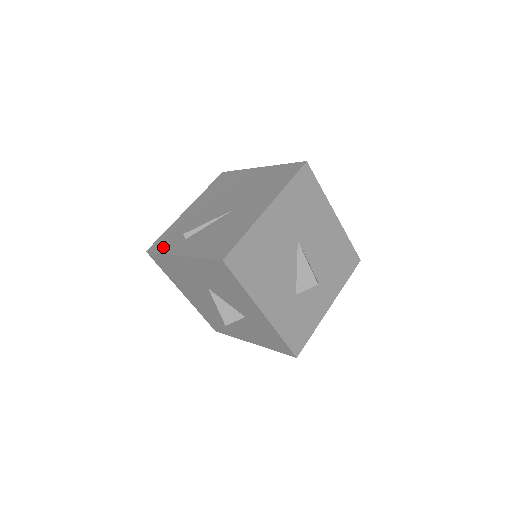
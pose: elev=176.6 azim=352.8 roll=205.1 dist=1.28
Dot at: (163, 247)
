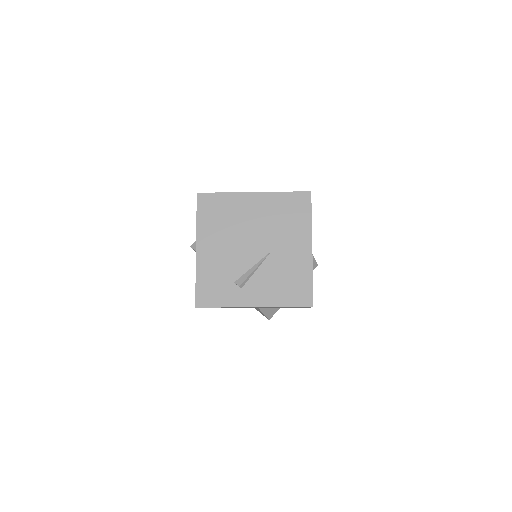
Dot at: (218, 300)
